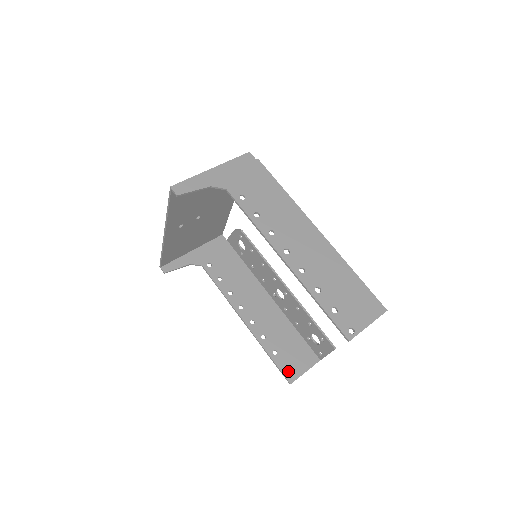
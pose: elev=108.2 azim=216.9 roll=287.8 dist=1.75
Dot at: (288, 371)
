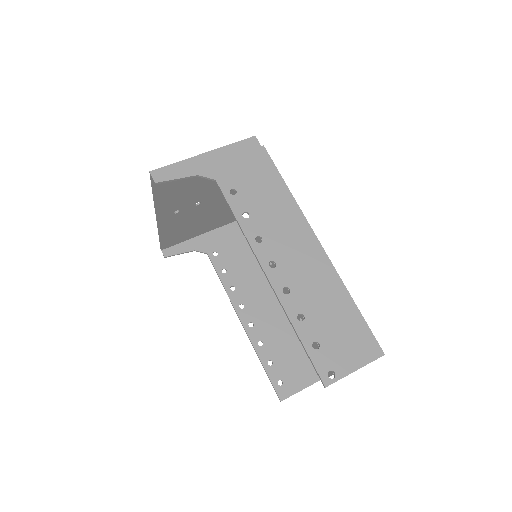
Dot at: (281, 386)
